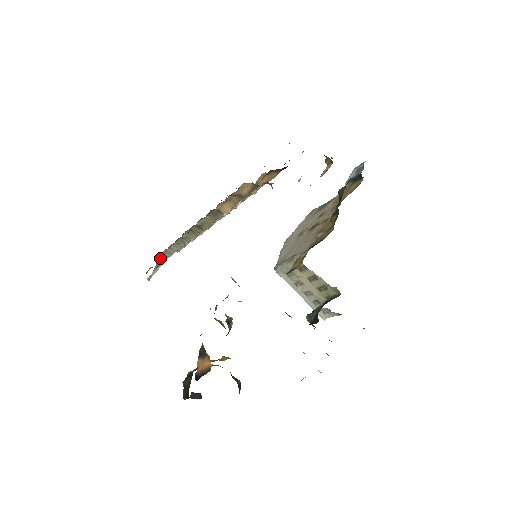
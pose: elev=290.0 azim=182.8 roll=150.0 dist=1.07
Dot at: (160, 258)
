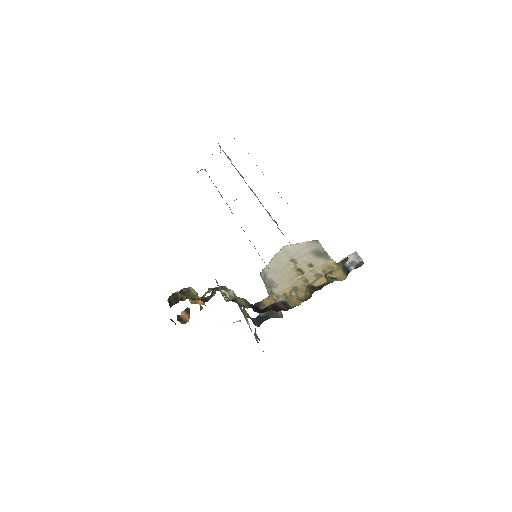
Dot at: (201, 169)
